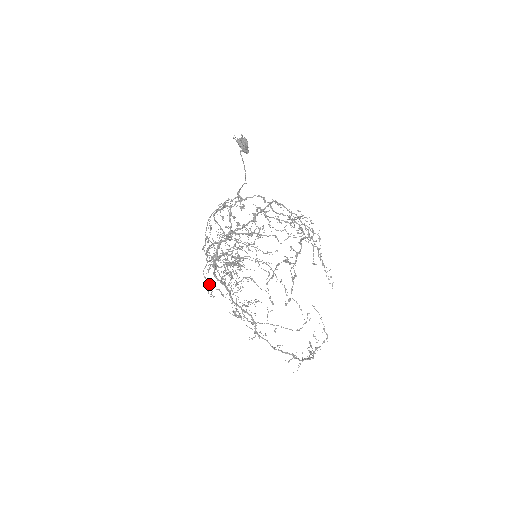
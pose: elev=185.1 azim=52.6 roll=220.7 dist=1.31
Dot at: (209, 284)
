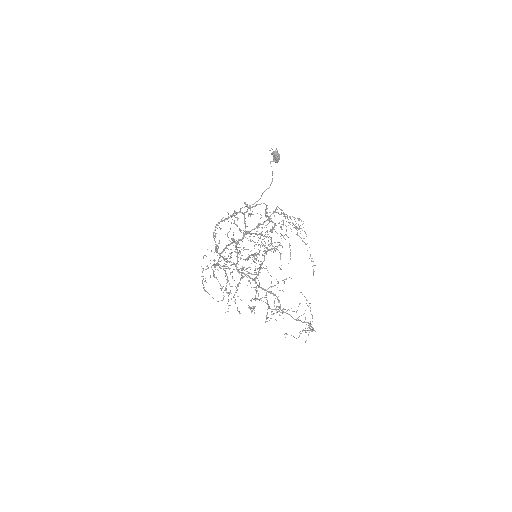
Dot at: occluded
